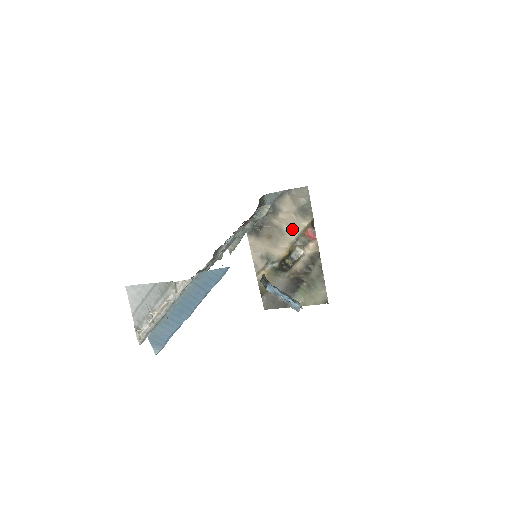
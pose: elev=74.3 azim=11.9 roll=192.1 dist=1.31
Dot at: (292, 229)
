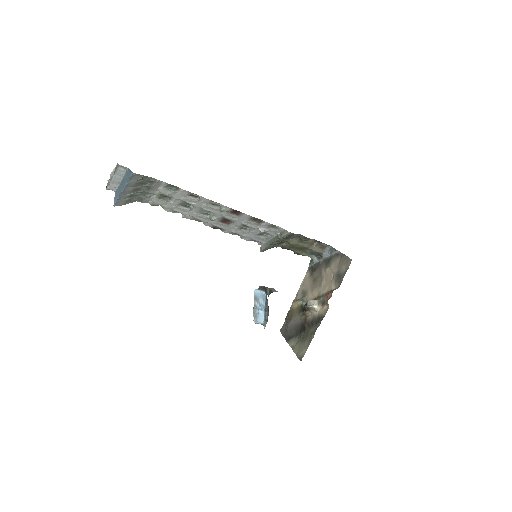
Dot at: (326, 285)
